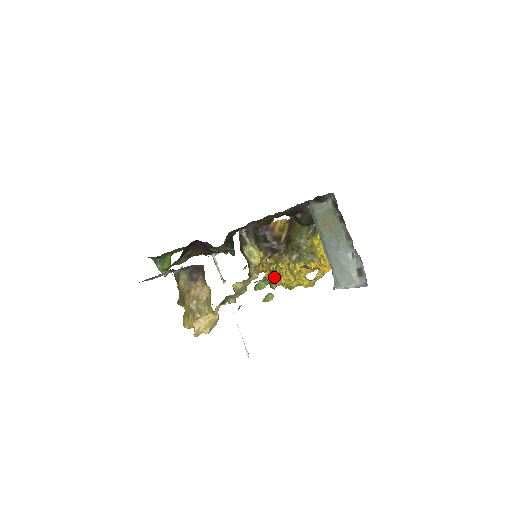
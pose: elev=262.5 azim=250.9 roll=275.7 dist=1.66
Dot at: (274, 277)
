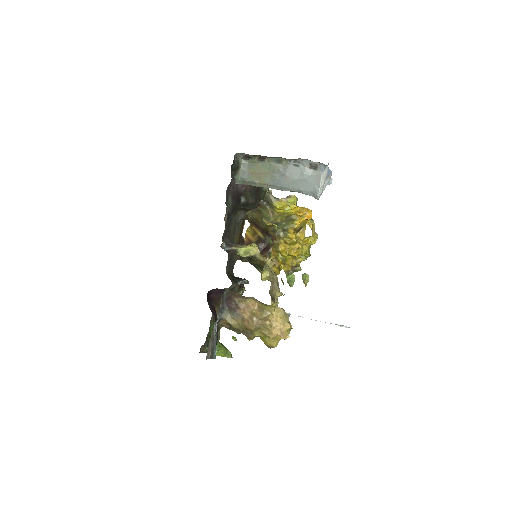
Dot at: (290, 263)
